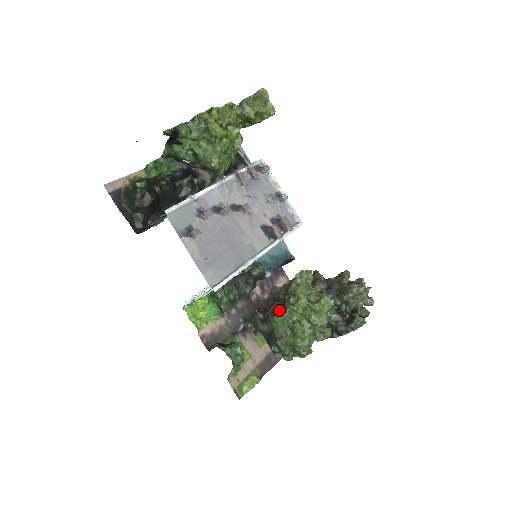
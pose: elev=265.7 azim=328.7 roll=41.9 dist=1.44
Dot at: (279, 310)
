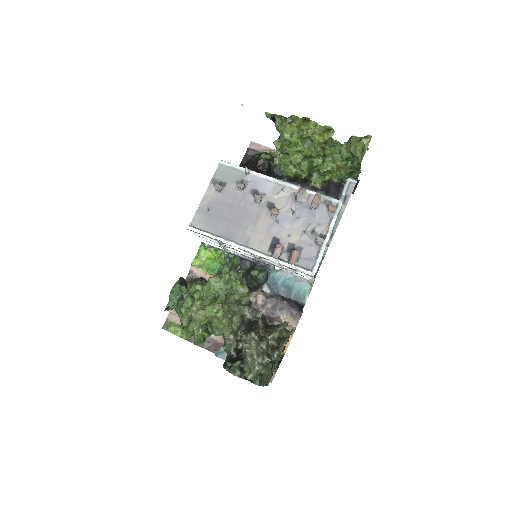
Dot at: occluded
